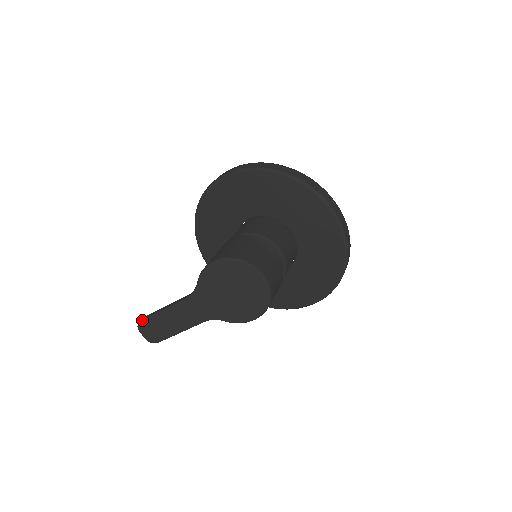
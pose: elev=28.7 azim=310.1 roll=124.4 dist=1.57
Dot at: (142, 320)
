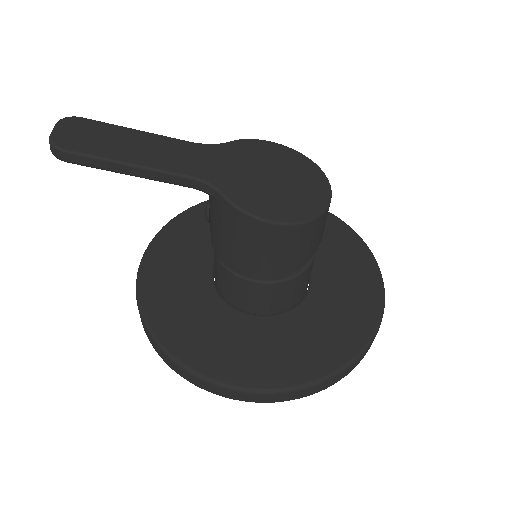
Dot at: (86, 118)
